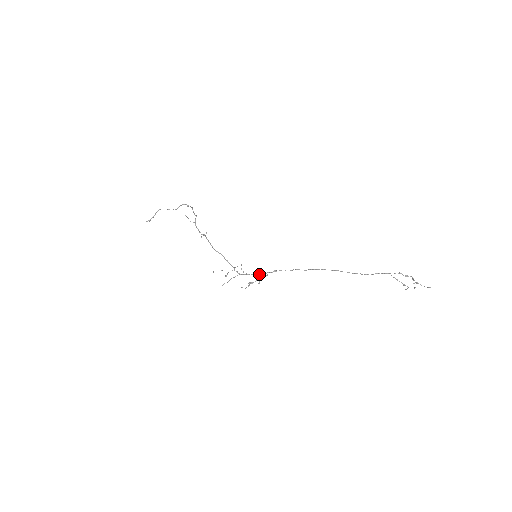
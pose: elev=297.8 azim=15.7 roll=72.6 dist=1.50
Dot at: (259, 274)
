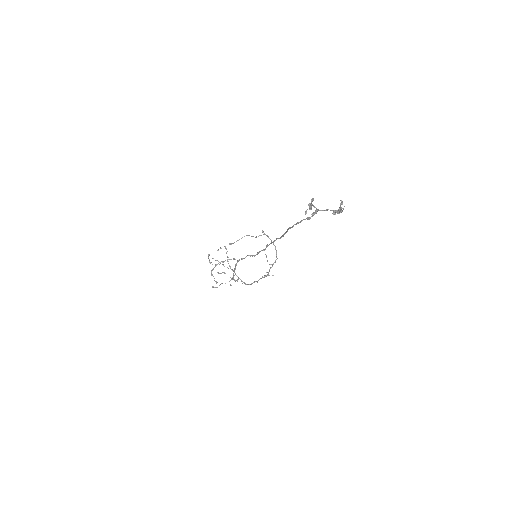
Dot at: (236, 265)
